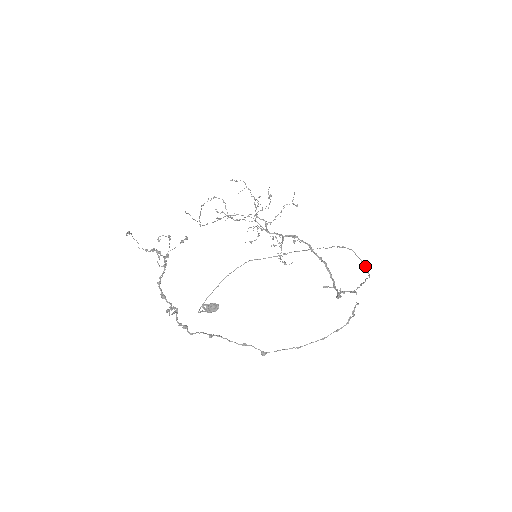
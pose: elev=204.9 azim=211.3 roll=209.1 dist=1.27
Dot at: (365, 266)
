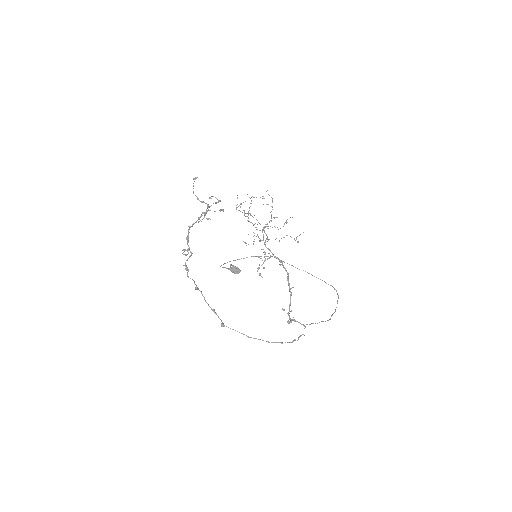
Dot at: occluded
